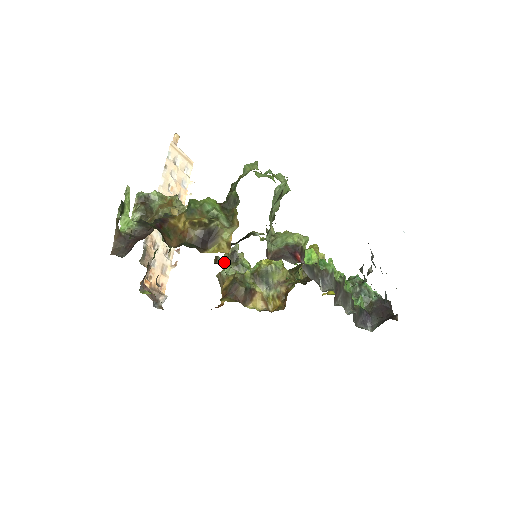
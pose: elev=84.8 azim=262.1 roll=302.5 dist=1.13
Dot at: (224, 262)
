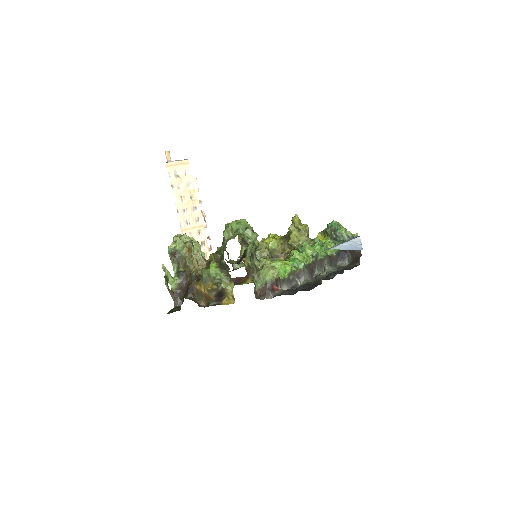
Dot at: (238, 265)
